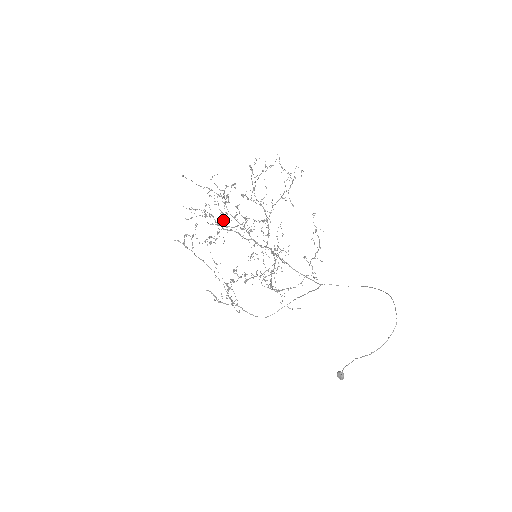
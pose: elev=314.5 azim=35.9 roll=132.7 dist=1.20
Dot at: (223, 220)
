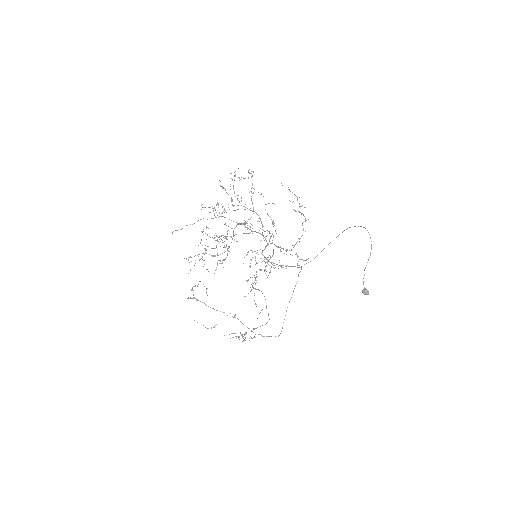
Dot at: (223, 237)
